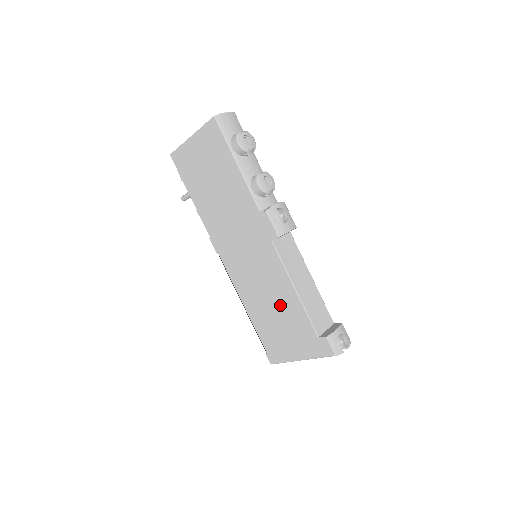
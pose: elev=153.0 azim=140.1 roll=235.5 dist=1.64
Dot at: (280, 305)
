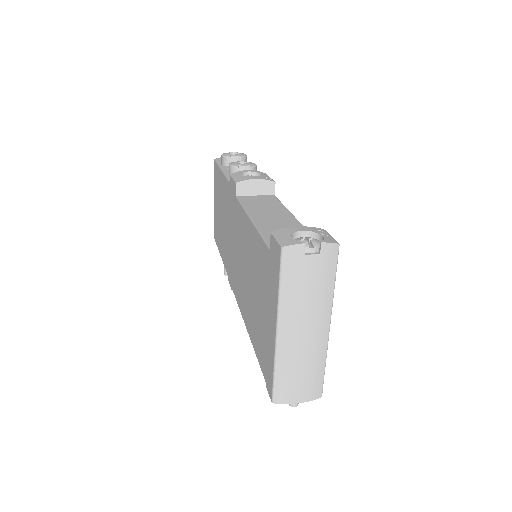
Dot at: (252, 267)
